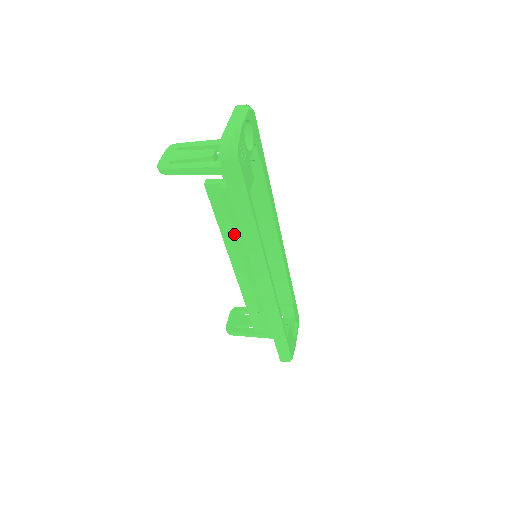
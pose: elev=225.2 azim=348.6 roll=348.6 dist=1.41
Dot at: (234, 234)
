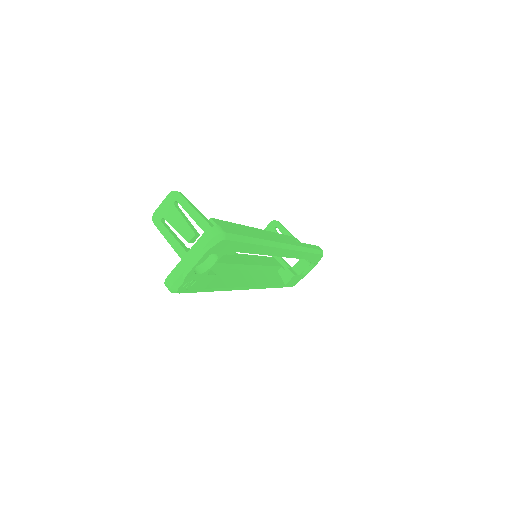
Dot at: occluded
